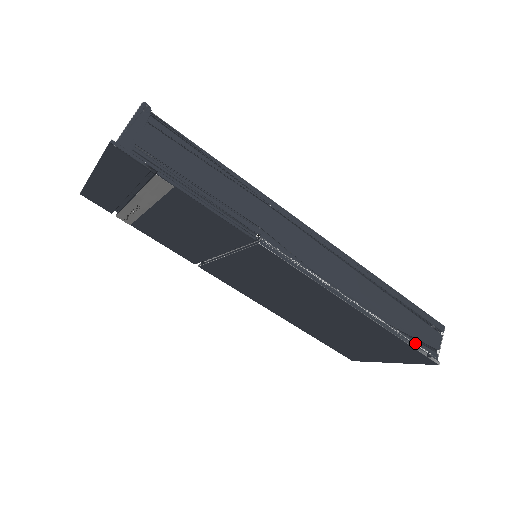
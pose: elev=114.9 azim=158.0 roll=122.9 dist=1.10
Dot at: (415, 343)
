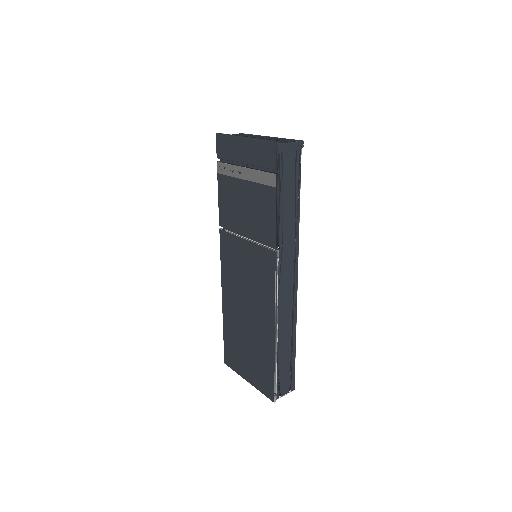
Dot at: (277, 379)
